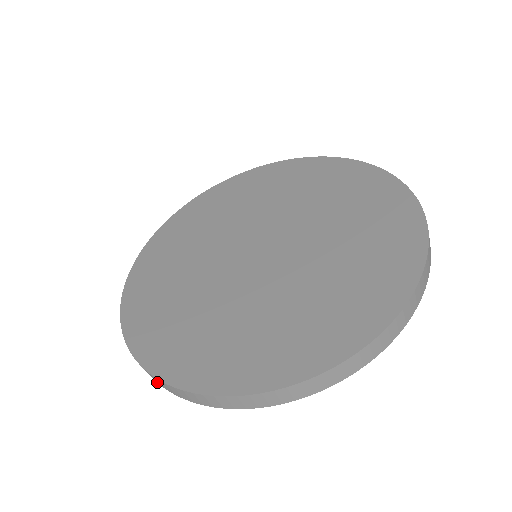
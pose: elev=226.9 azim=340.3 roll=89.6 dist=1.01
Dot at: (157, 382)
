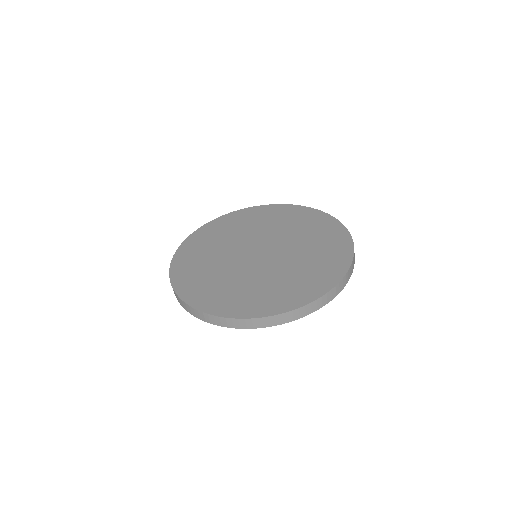
Dot at: (213, 323)
